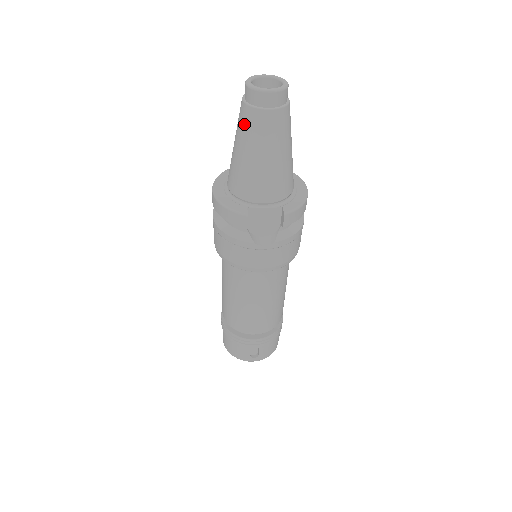
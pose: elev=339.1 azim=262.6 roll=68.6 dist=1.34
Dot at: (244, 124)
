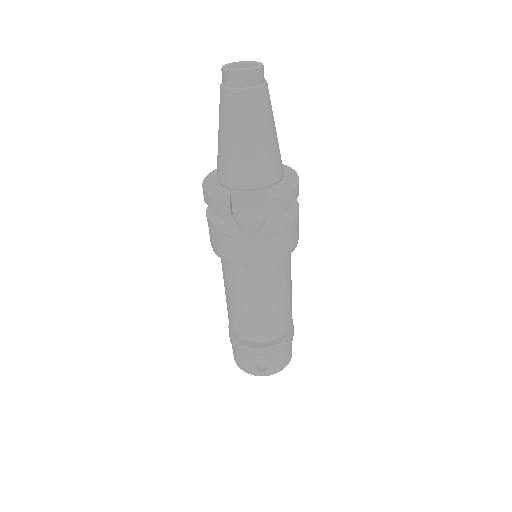
Dot at: (222, 107)
